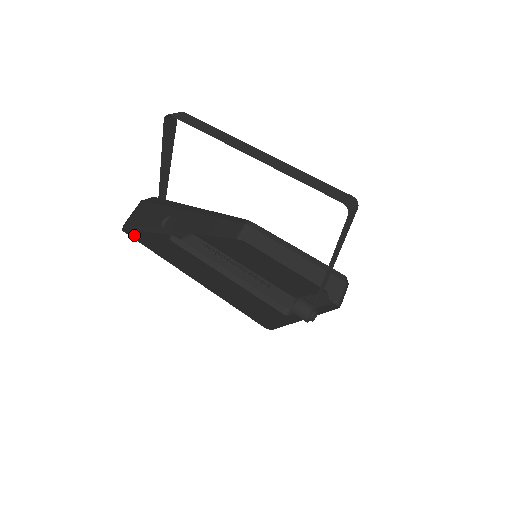
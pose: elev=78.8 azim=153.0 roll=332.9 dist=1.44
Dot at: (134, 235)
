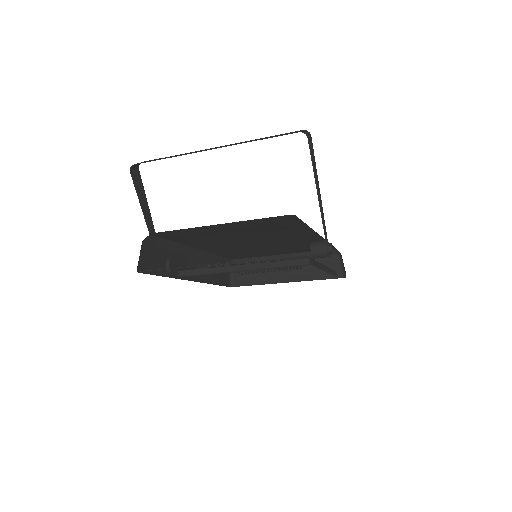
Dot at: occluded
